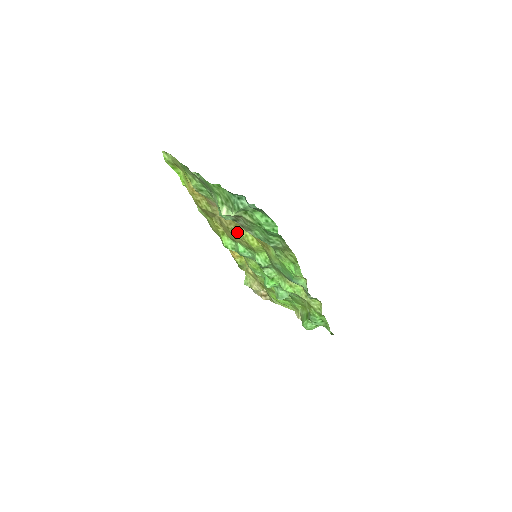
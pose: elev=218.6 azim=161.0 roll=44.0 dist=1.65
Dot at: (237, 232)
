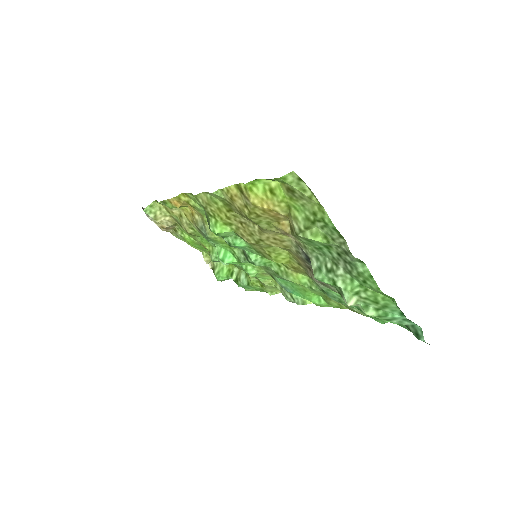
Dot at: (269, 246)
